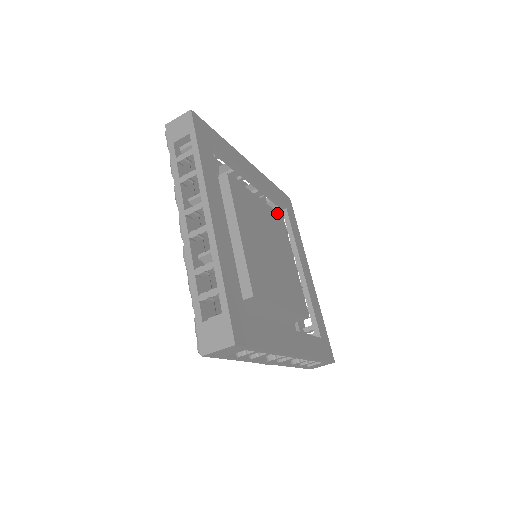
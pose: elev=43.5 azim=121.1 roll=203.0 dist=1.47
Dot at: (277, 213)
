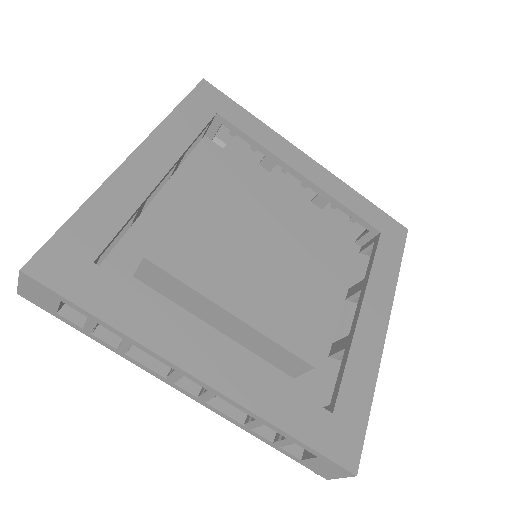
Dot at: (220, 156)
